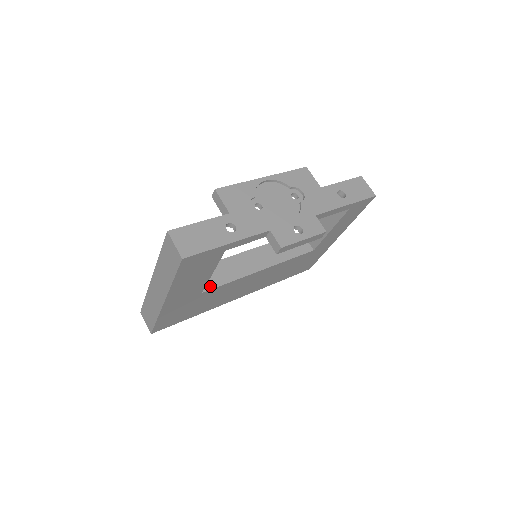
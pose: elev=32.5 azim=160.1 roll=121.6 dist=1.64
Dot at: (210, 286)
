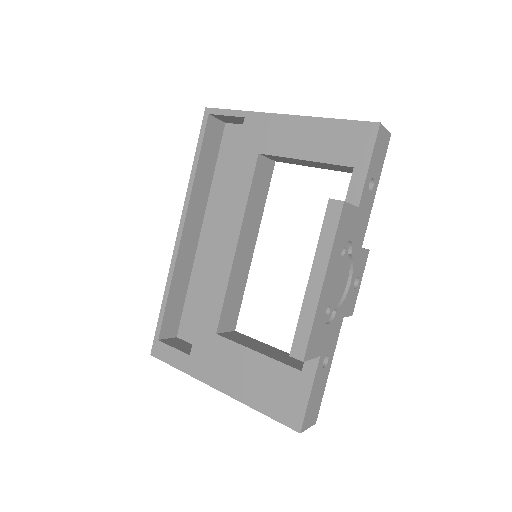
Dot at: (236, 319)
